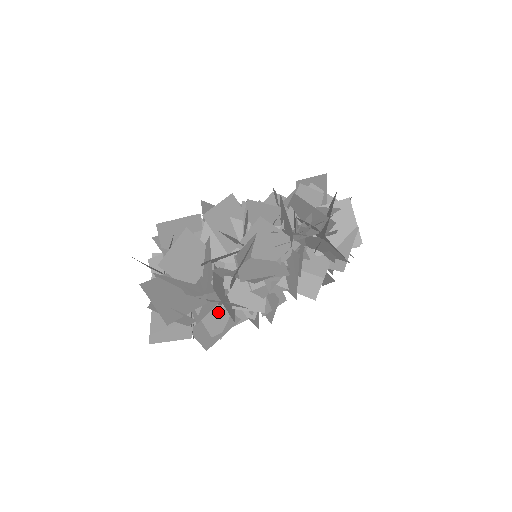
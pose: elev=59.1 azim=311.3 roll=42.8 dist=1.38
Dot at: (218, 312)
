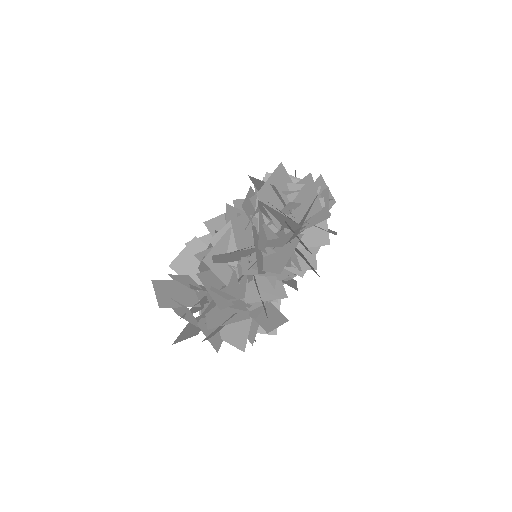
Dot at: (225, 312)
